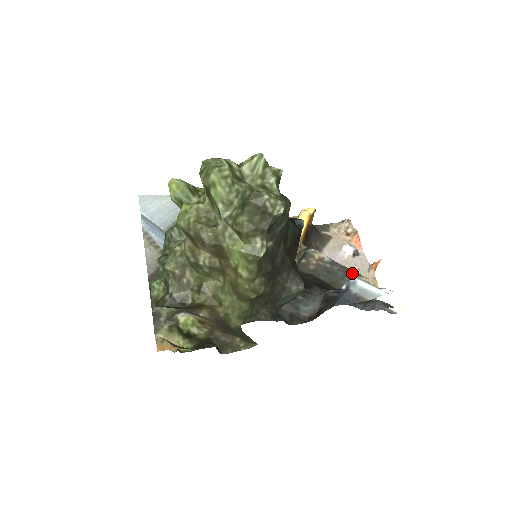
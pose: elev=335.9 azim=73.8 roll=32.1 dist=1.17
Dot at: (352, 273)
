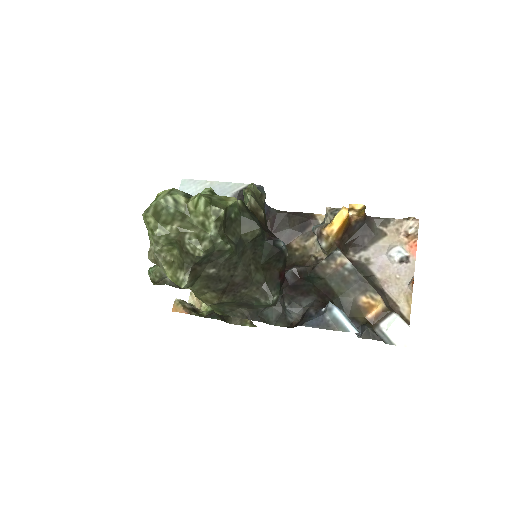
Dot at: (368, 288)
